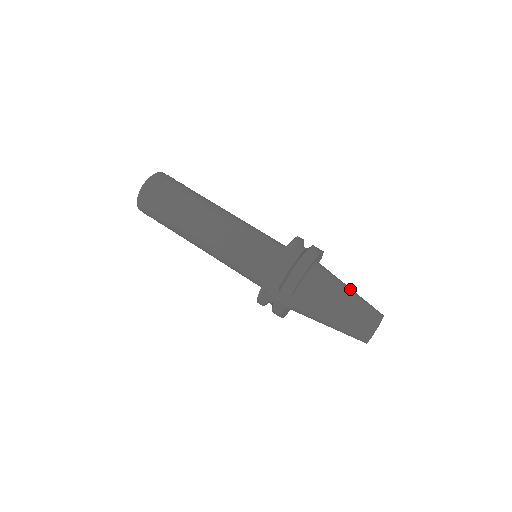
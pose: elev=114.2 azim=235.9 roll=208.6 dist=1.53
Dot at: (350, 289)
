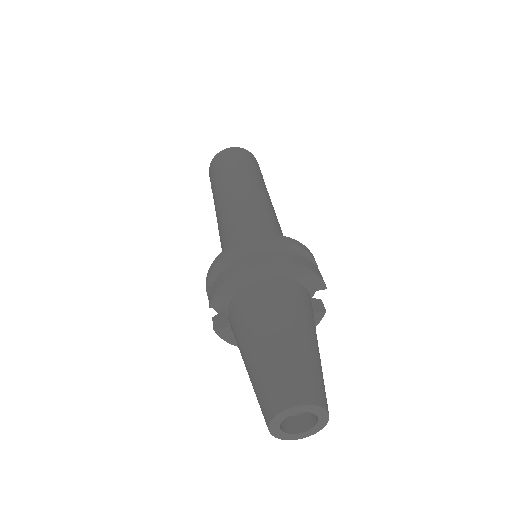
Dot at: (296, 335)
